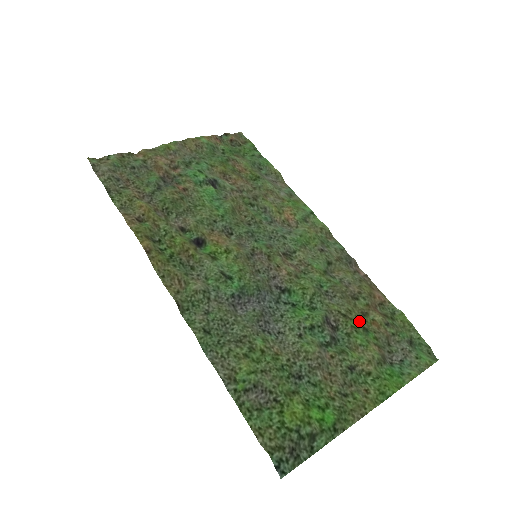
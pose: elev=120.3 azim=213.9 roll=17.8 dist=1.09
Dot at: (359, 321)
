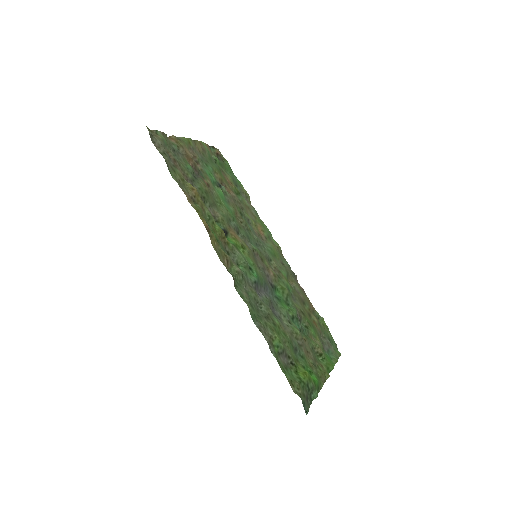
Dot at: (309, 319)
